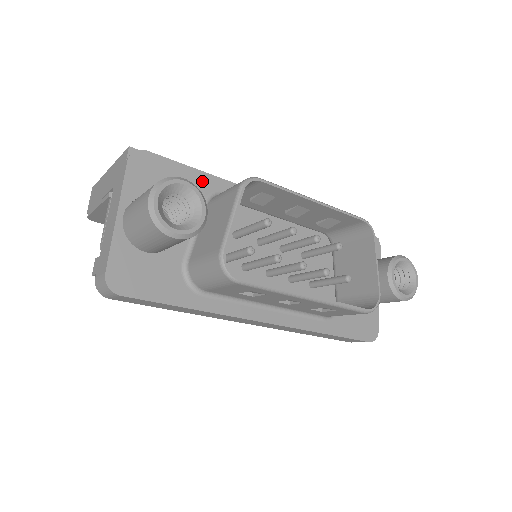
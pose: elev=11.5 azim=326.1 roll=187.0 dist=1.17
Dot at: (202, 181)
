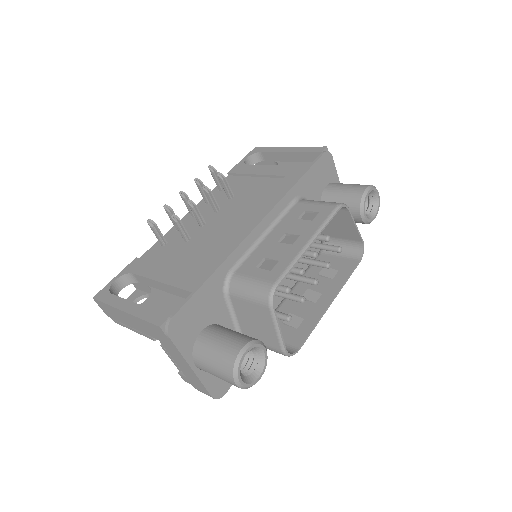
Dot at: (214, 283)
